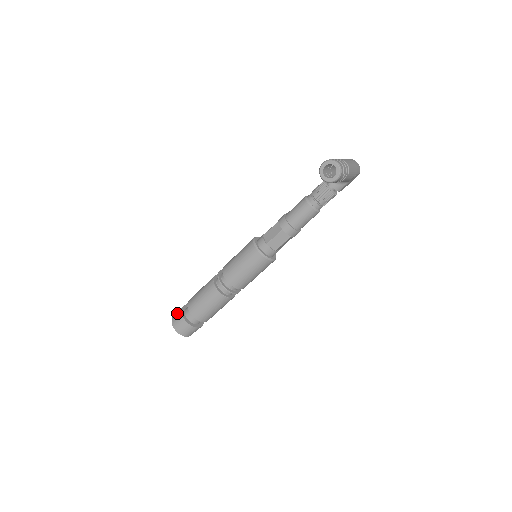
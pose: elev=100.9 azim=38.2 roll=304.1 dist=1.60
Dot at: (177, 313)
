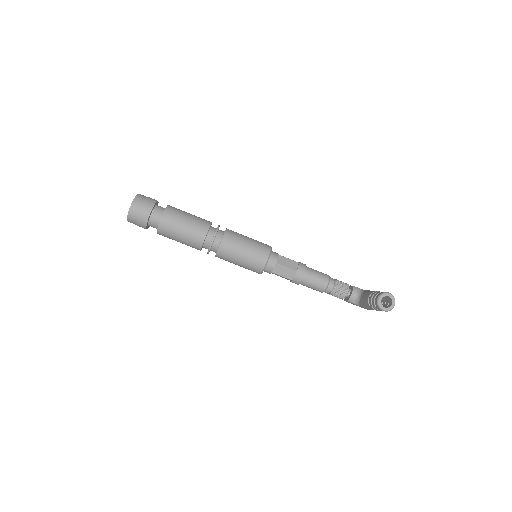
Dot at: (149, 198)
